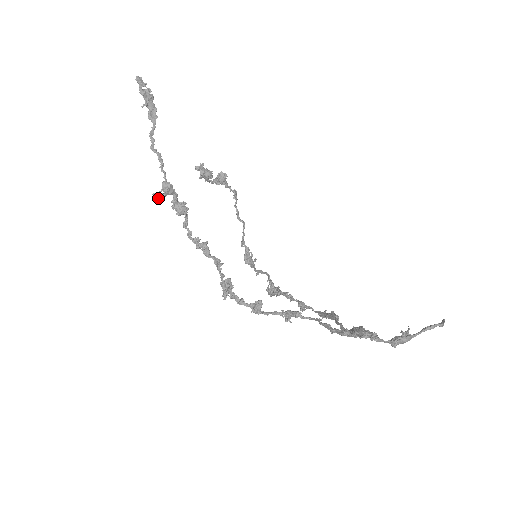
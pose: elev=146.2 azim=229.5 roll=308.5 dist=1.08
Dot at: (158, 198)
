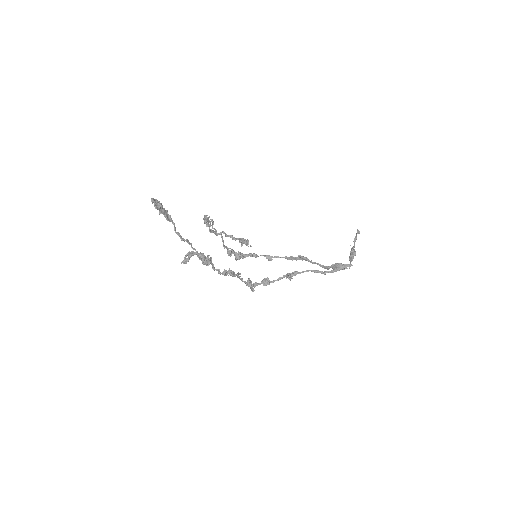
Dot at: (186, 263)
